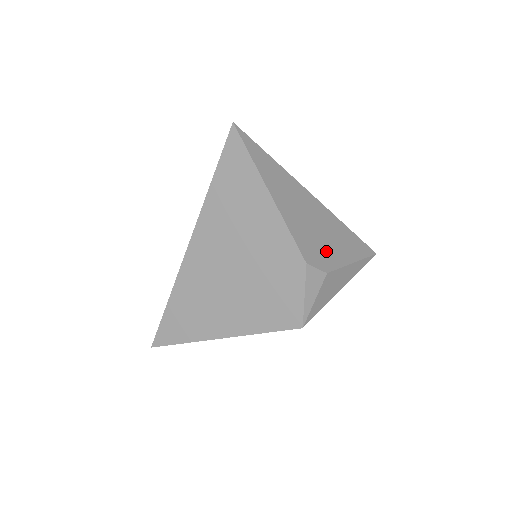
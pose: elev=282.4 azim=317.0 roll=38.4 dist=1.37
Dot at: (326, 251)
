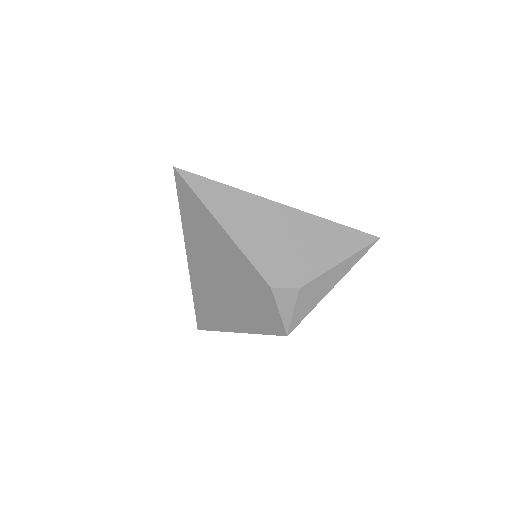
Dot at: (300, 264)
